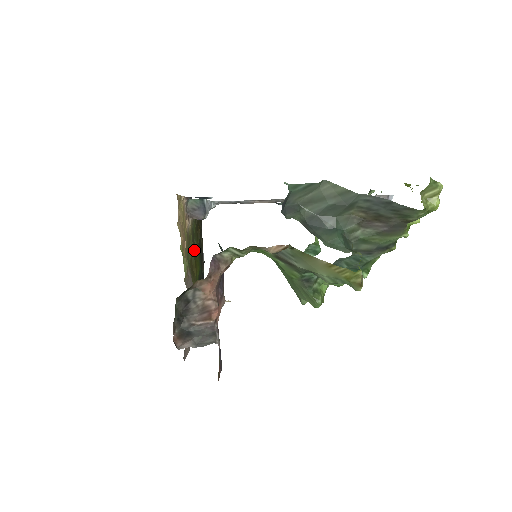
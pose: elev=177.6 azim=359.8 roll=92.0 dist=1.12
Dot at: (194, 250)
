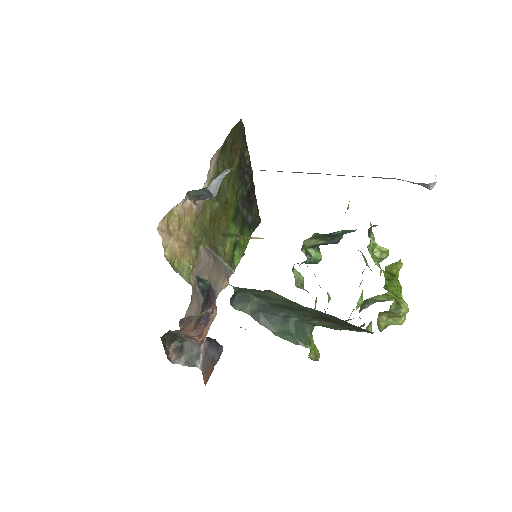
Dot at: (221, 199)
